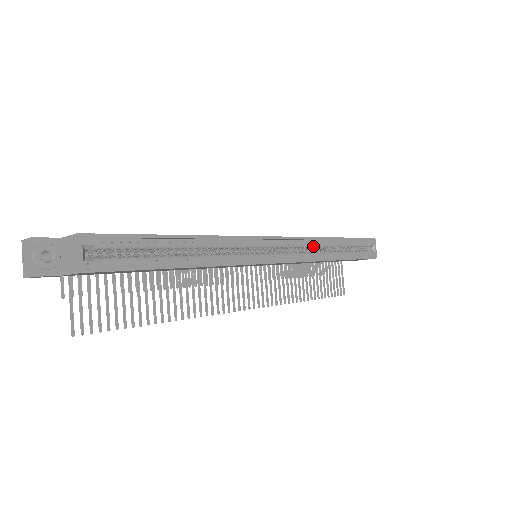
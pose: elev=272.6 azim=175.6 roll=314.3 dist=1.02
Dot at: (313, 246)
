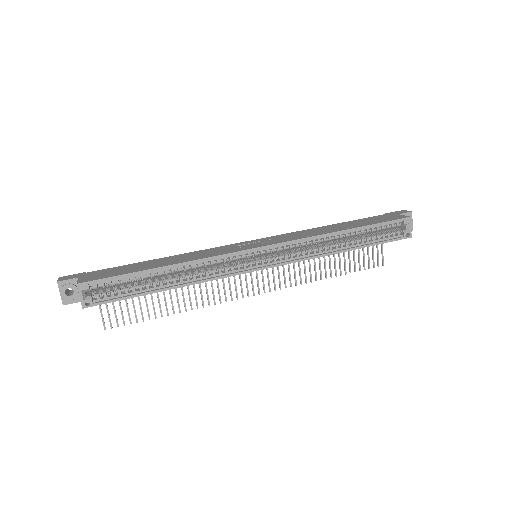
Dot at: (316, 242)
